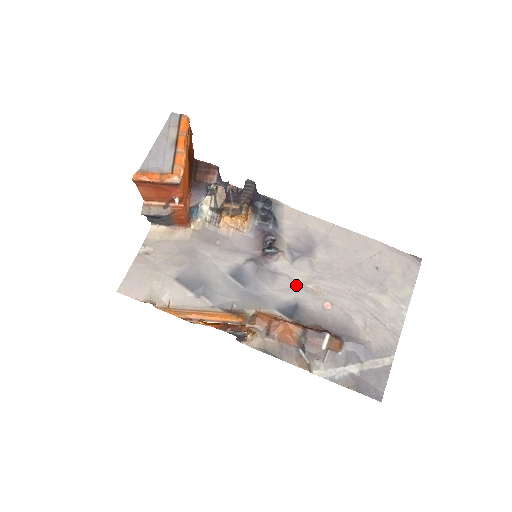
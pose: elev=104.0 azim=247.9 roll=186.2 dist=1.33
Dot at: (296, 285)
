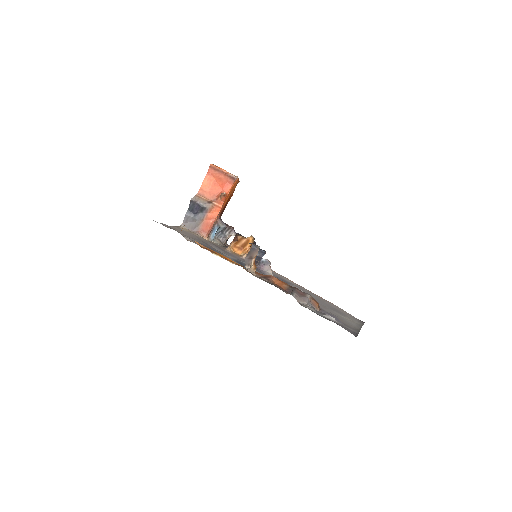
Dot at: occluded
